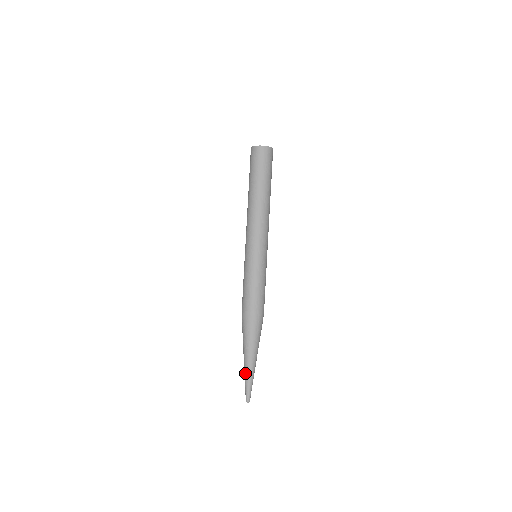
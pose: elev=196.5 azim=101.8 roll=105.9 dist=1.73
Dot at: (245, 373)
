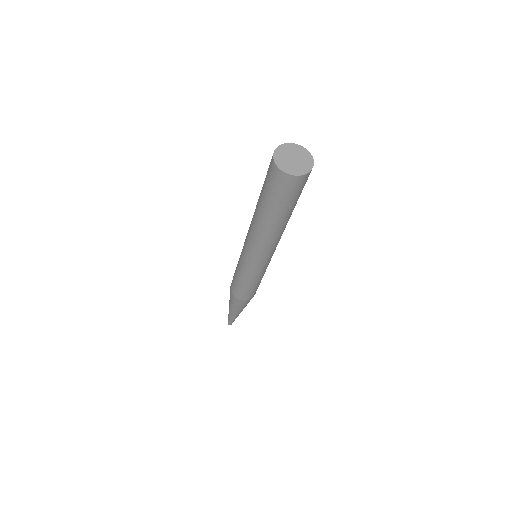
Dot at: (229, 315)
